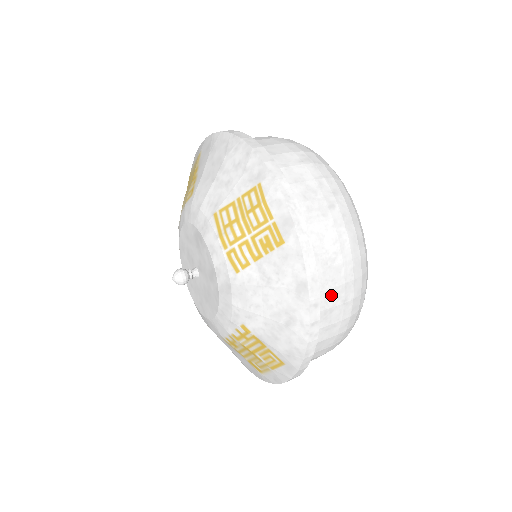
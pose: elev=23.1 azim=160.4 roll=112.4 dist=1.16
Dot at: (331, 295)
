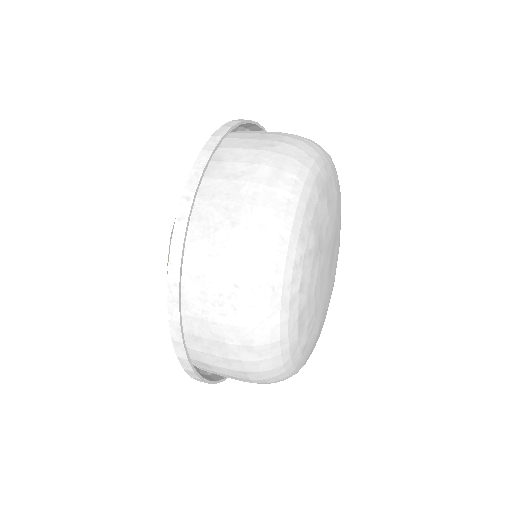
Dot at: (220, 209)
